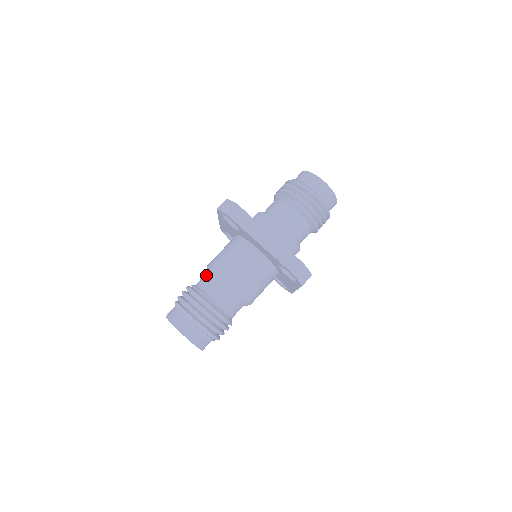
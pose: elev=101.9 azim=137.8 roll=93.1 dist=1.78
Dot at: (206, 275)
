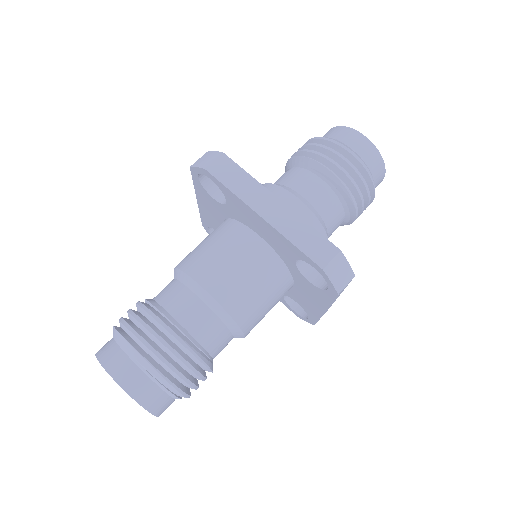
Dot at: (170, 282)
